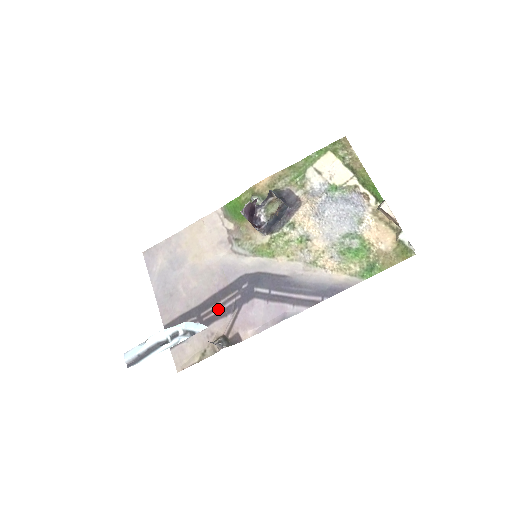
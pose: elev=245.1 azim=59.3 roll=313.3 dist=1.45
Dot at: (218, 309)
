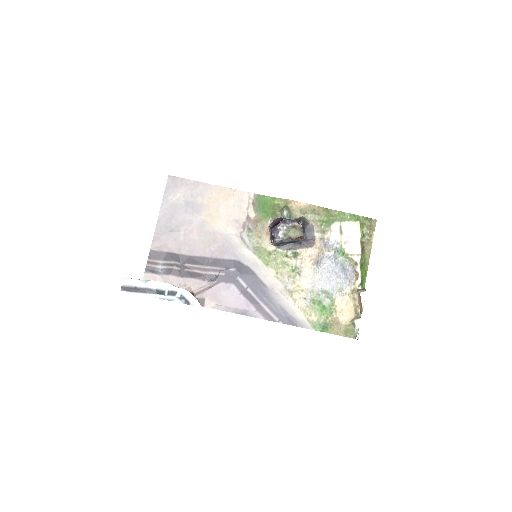
Dot at: (201, 270)
